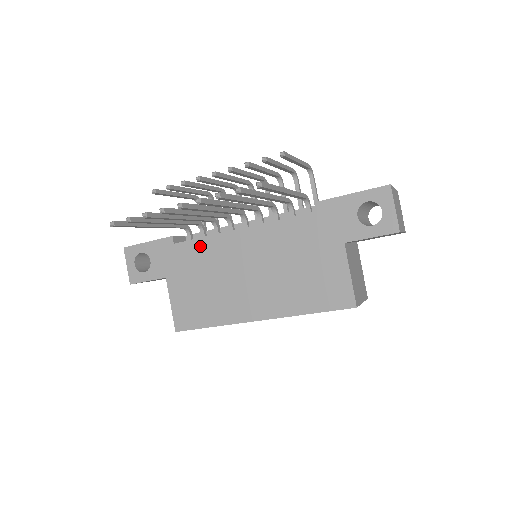
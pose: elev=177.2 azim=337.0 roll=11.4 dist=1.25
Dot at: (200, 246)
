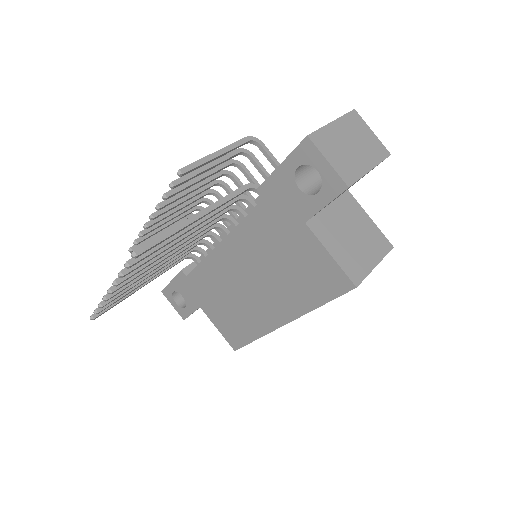
Dot at: (203, 272)
